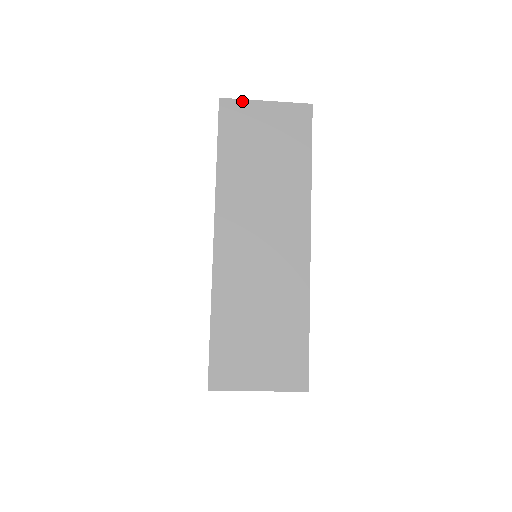
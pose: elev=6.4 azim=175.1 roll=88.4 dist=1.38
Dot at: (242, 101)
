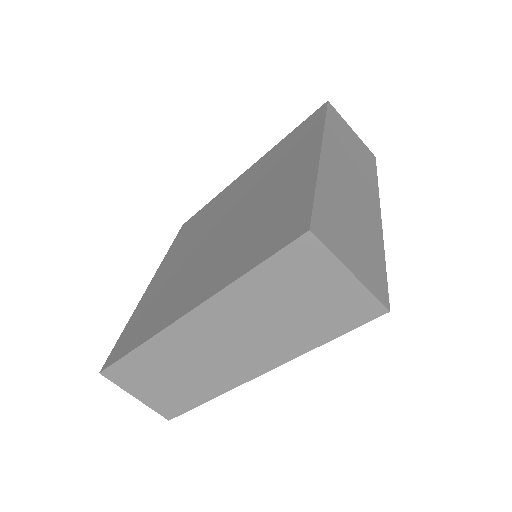
Dot at: (340, 115)
